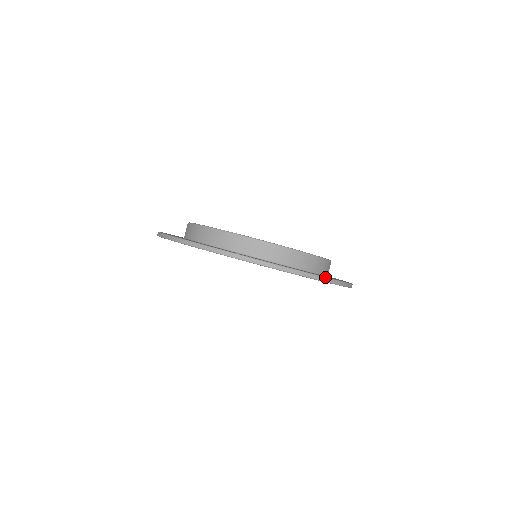
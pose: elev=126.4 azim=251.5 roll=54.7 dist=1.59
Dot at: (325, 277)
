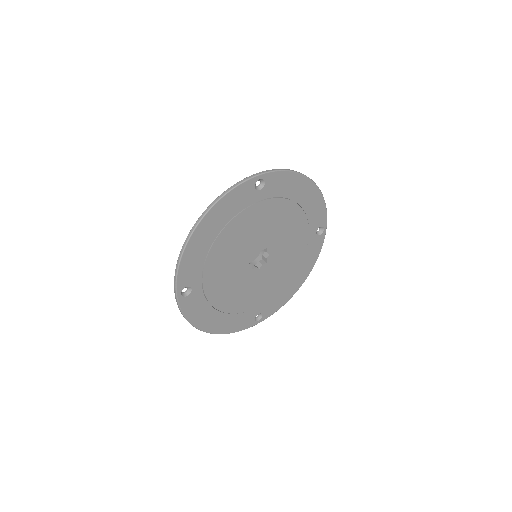
Dot at: occluded
